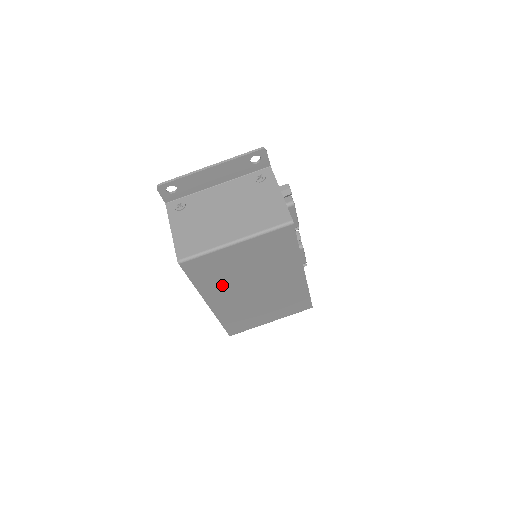
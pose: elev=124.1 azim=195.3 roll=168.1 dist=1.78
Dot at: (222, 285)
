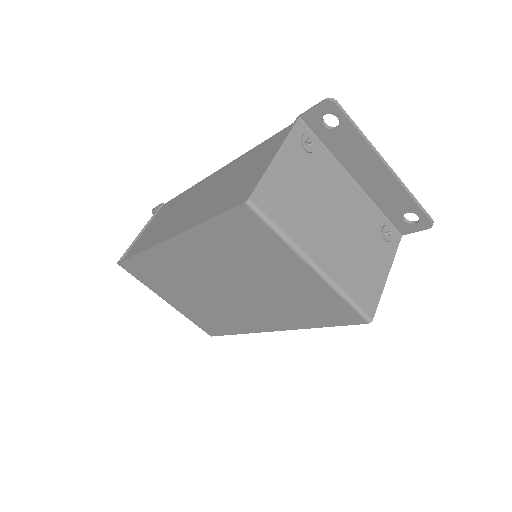
Dot at: (216, 254)
